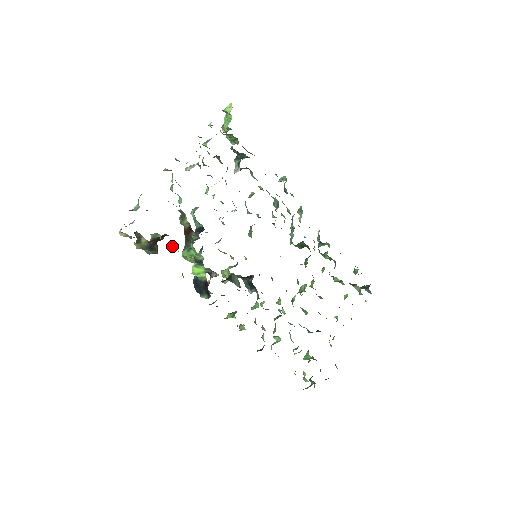
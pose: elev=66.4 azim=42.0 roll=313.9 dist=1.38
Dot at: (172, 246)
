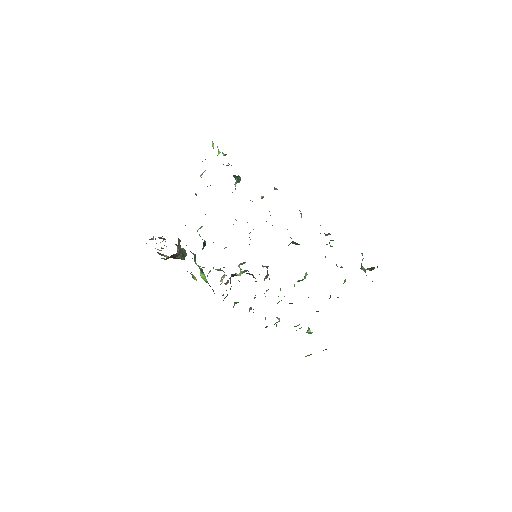
Dot at: occluded
